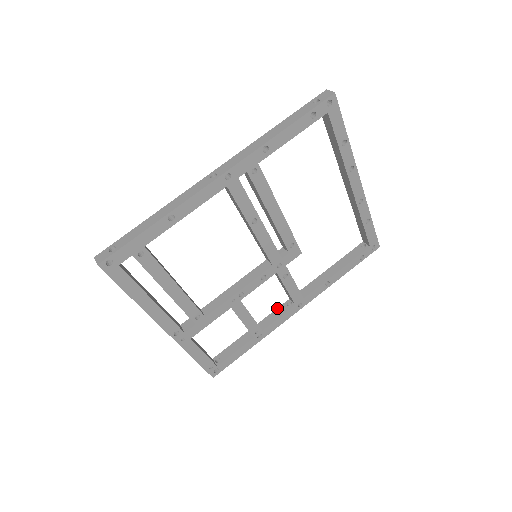
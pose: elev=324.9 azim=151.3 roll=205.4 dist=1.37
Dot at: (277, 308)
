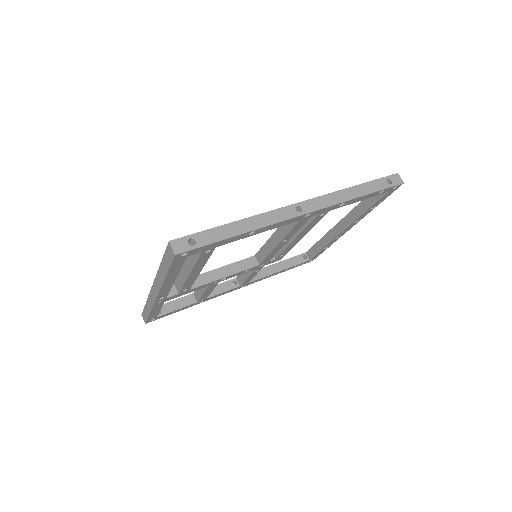
Dot at: (223, 282)
